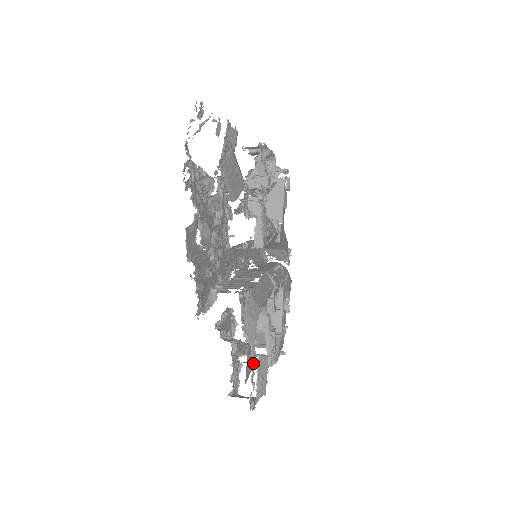
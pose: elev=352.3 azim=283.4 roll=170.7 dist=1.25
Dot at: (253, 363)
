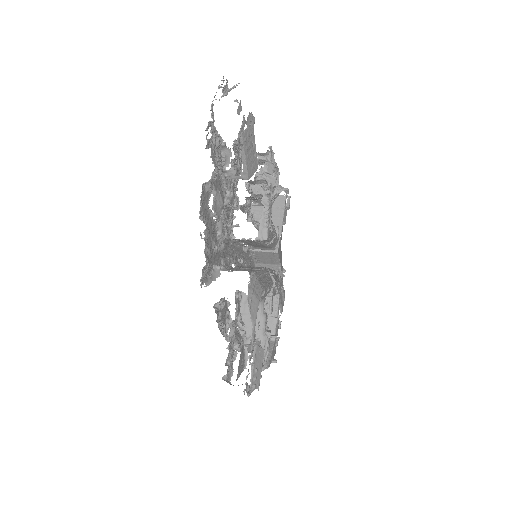
Dot at: (253, 341)
